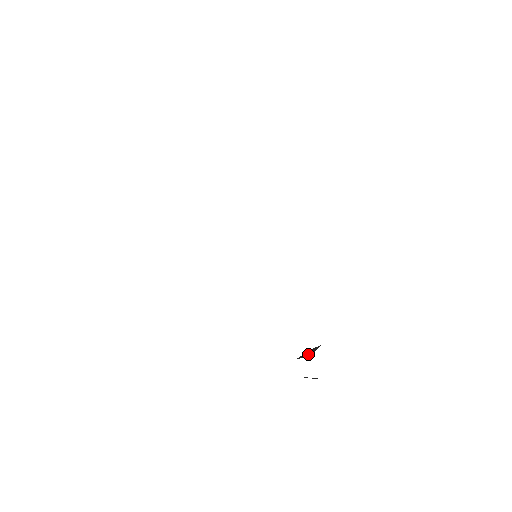
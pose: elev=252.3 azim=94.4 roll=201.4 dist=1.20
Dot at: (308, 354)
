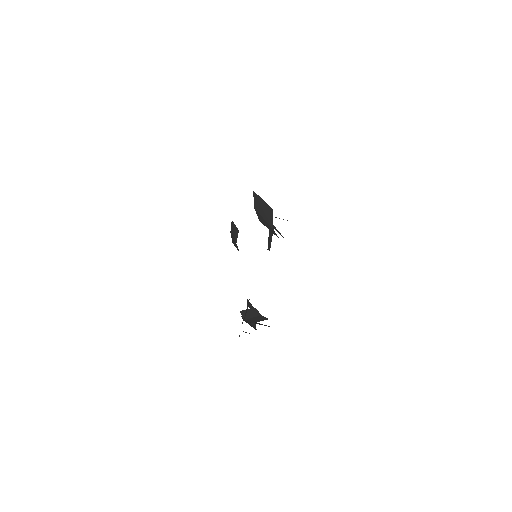
Dot at: (247, 315)
